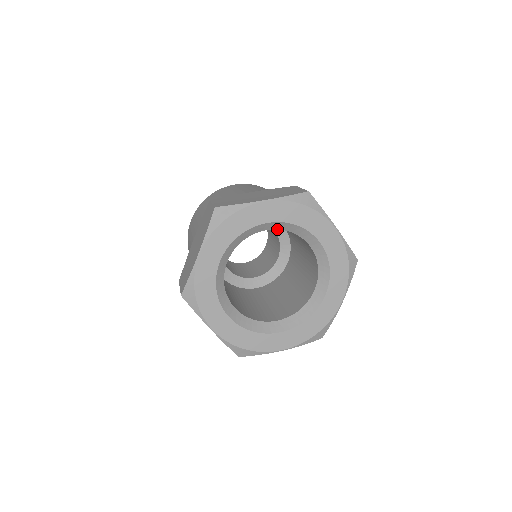
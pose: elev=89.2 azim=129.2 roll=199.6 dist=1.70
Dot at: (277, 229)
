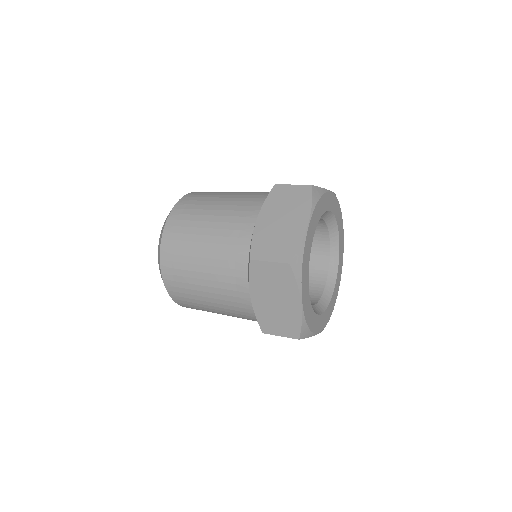
Dot at: occluded
